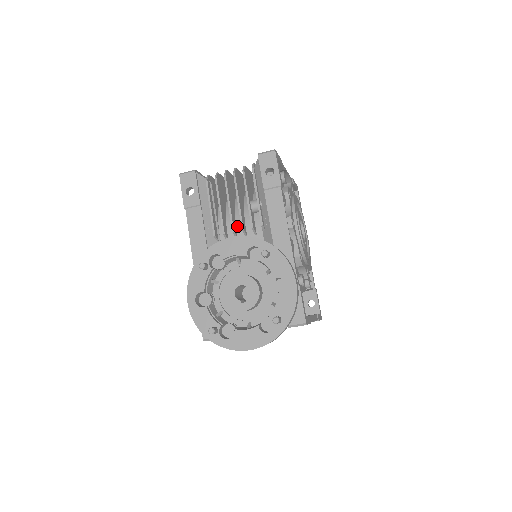
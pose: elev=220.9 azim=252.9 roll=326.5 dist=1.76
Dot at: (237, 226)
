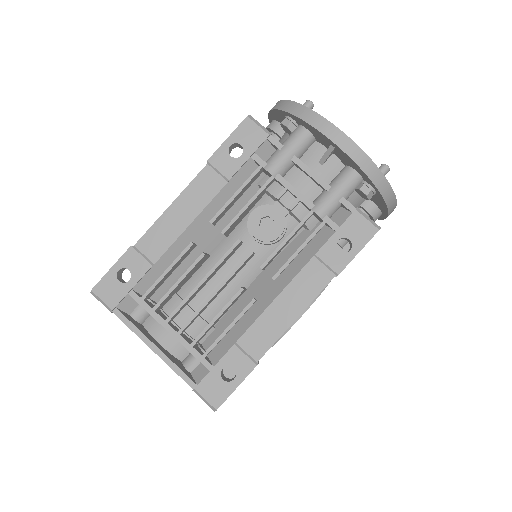
Dot at: occluded
